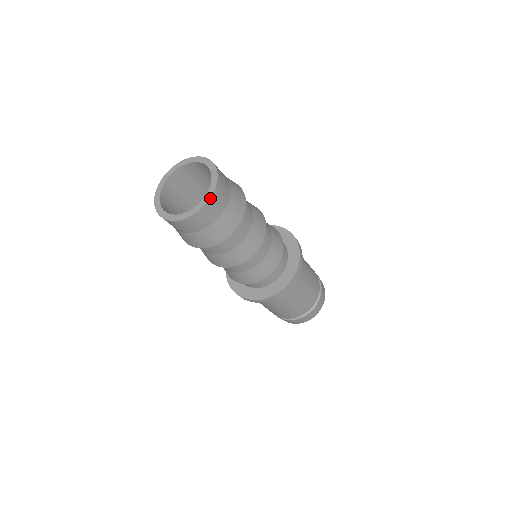
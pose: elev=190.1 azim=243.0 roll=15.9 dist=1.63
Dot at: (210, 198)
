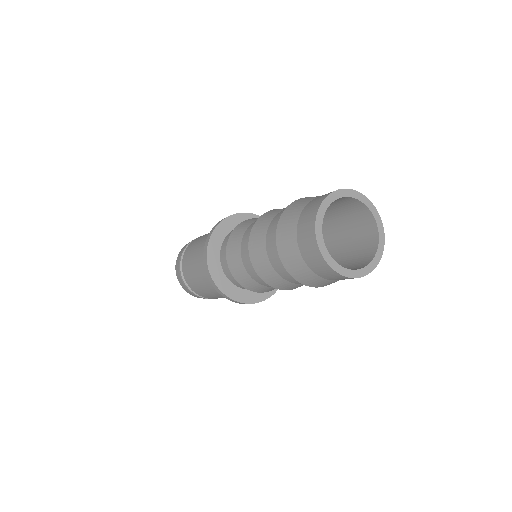
Dot at: (382, 253)
